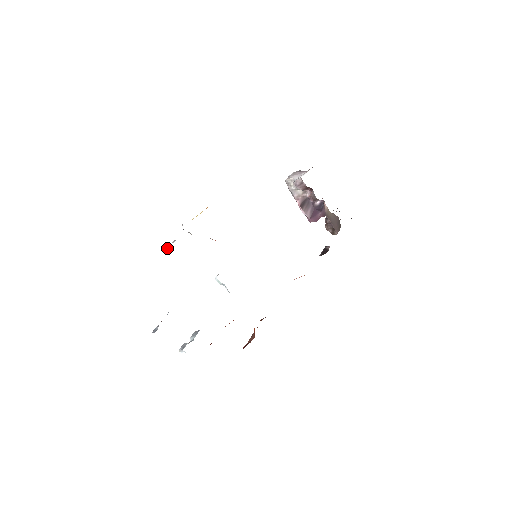
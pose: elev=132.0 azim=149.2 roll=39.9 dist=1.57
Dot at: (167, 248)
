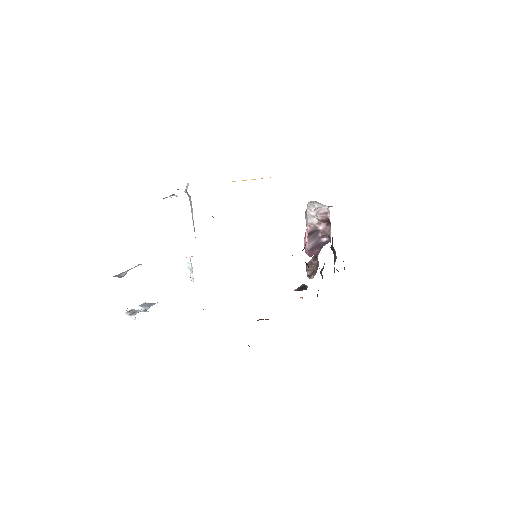
Dot at: (166, 197)
